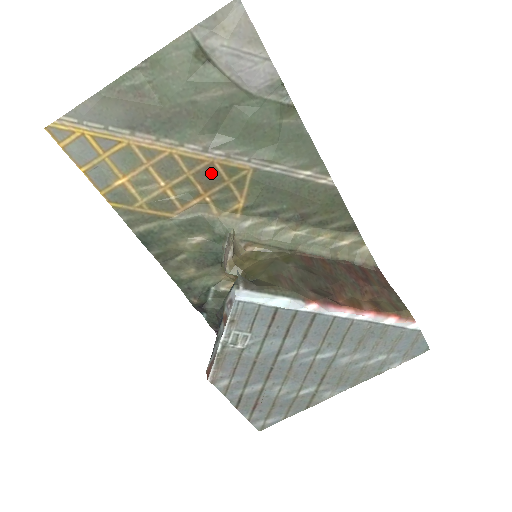
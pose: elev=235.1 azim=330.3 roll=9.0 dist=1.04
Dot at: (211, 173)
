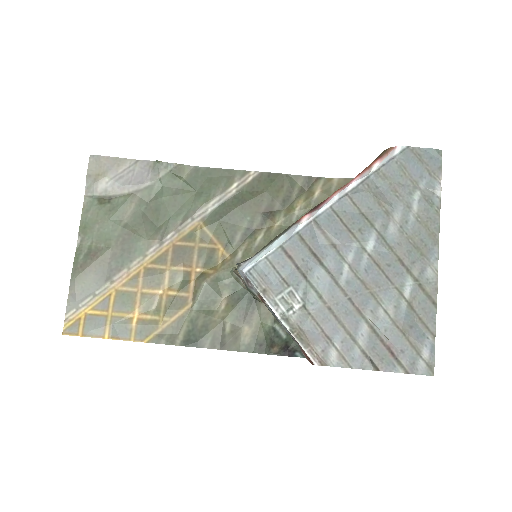
Dot at: (180, 252)
